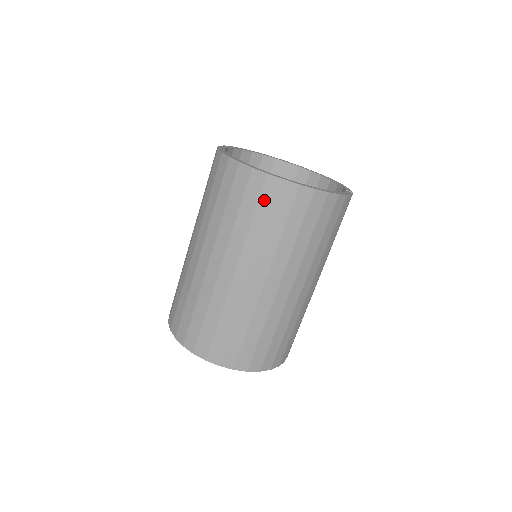
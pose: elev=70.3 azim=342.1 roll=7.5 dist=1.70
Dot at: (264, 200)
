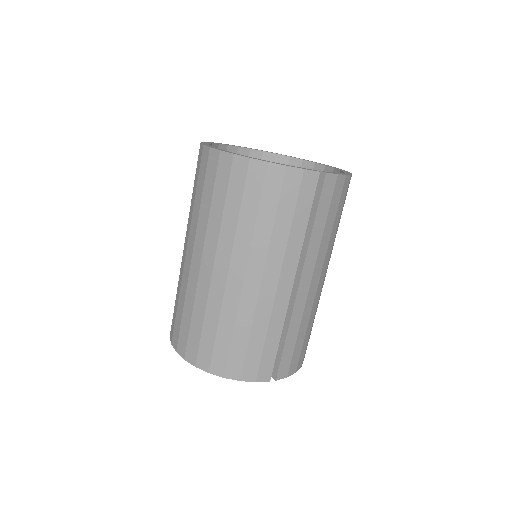
Dot at: (201, 172)
